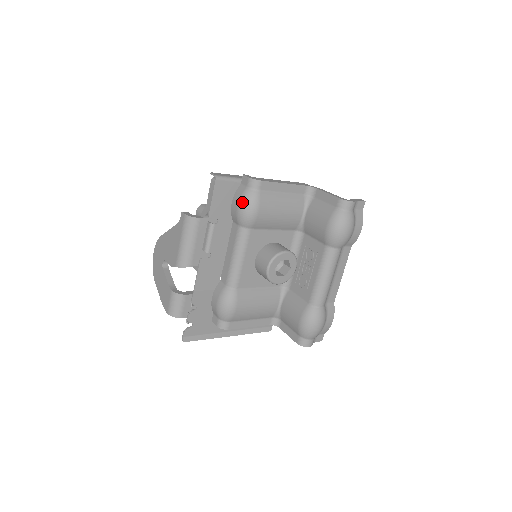
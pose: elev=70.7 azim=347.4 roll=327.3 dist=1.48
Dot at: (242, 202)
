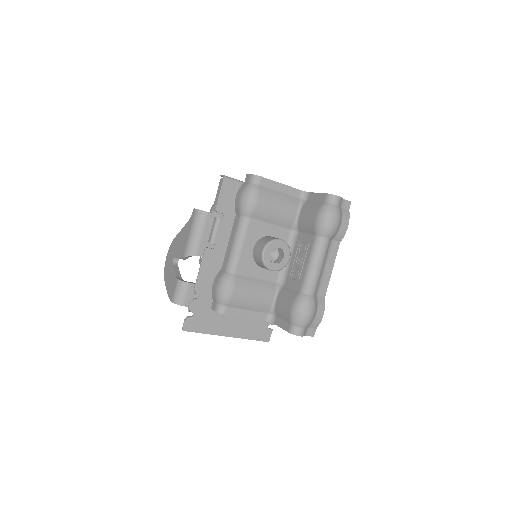
Dot at: (244, 193)
